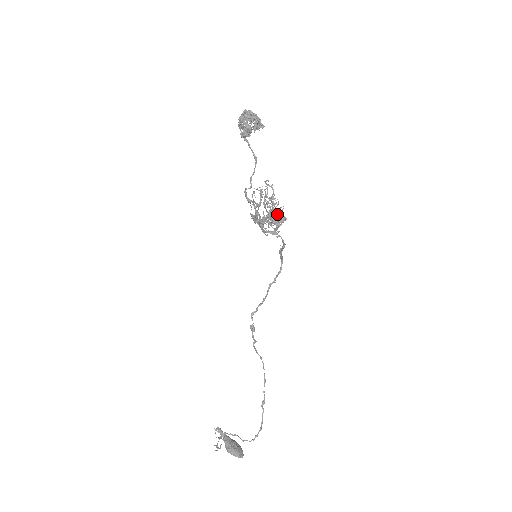
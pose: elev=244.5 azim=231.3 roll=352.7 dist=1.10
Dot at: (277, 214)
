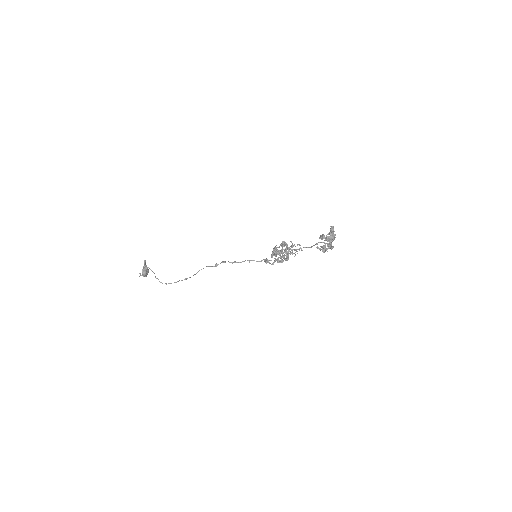
Dot at: (287, 259)
